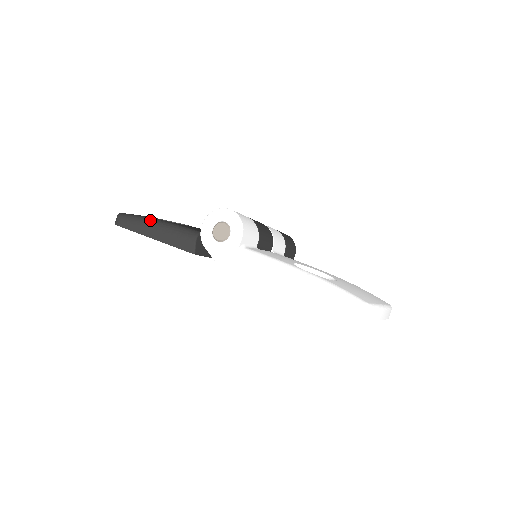
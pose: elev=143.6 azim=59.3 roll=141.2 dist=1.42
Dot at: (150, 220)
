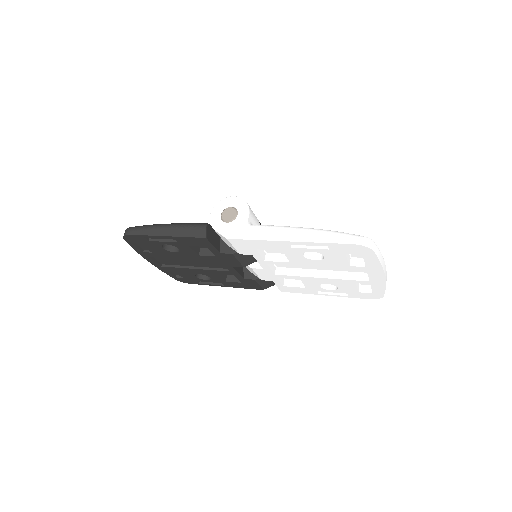
Dot at: (159, 224)
